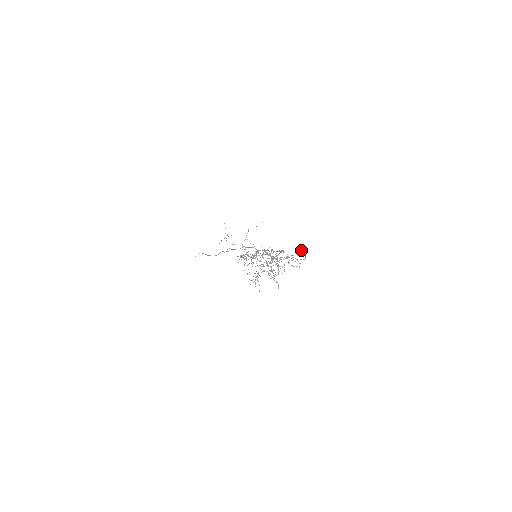
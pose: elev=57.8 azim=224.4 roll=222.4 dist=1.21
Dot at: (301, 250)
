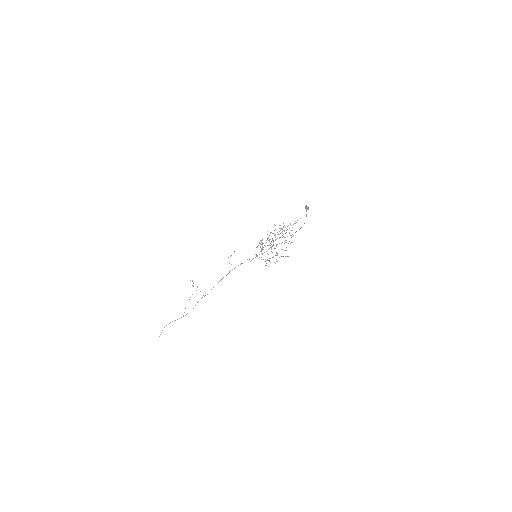
Dot at: (308, 207)
